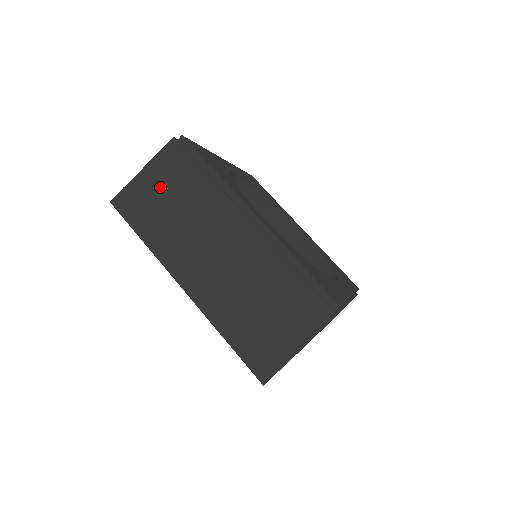
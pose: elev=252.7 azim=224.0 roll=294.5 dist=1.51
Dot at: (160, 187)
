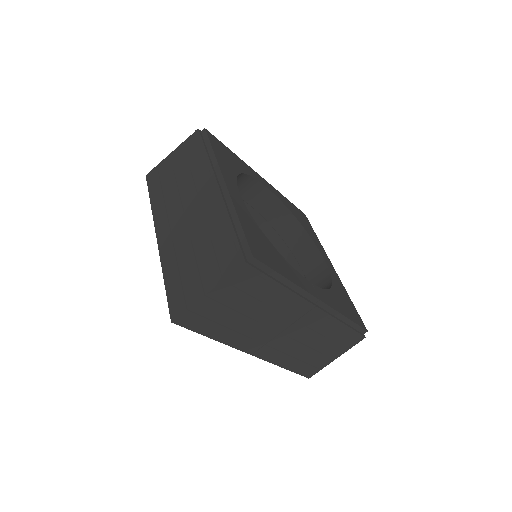
Dot at: (176, 163)
